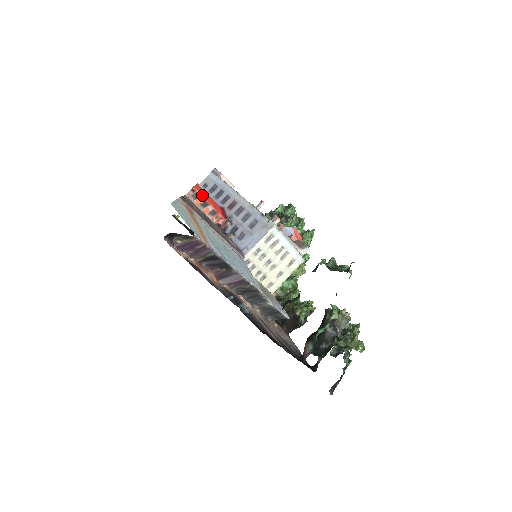
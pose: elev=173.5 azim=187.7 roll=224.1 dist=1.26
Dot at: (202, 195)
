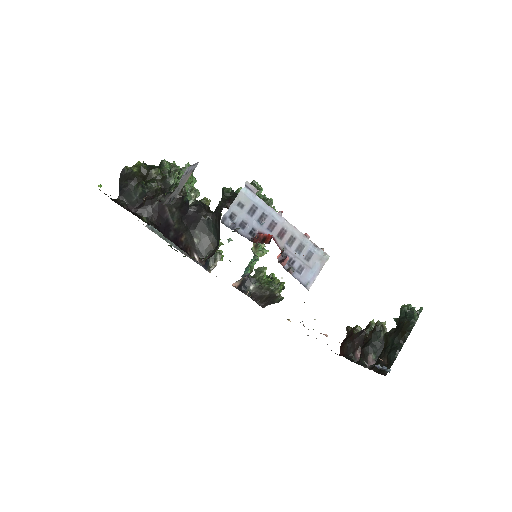
Dot at: occluded
